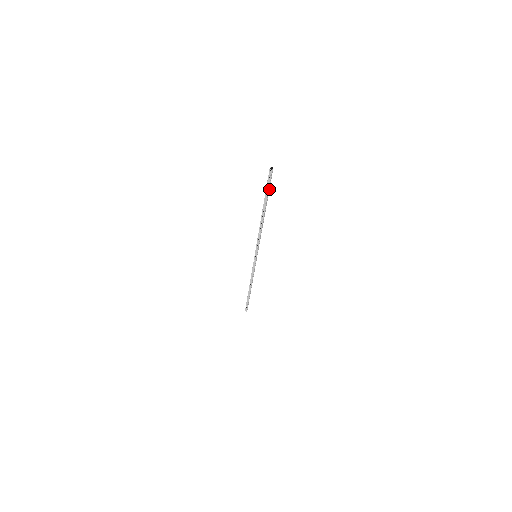
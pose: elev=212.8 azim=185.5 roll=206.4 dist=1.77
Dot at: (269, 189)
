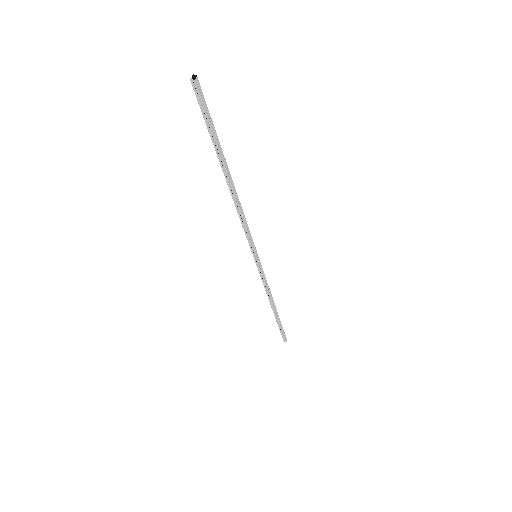
Dot at: (213, 125)
